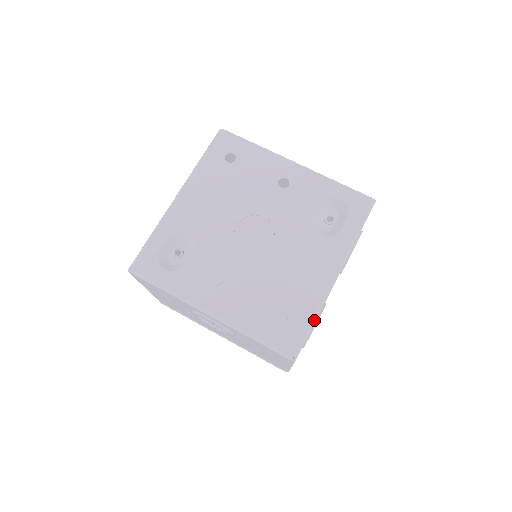
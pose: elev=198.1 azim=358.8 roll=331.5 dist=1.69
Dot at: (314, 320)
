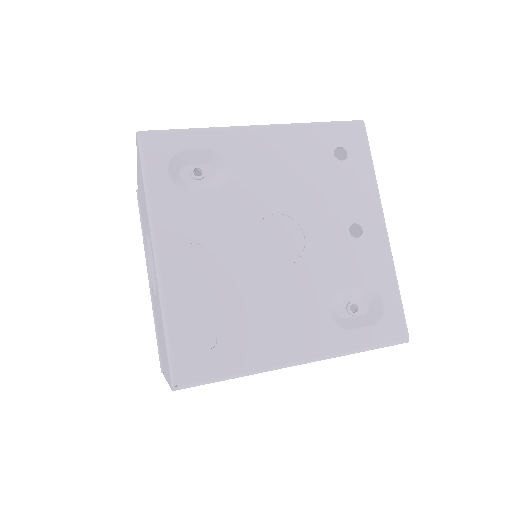
Dot at: (235, 376)
